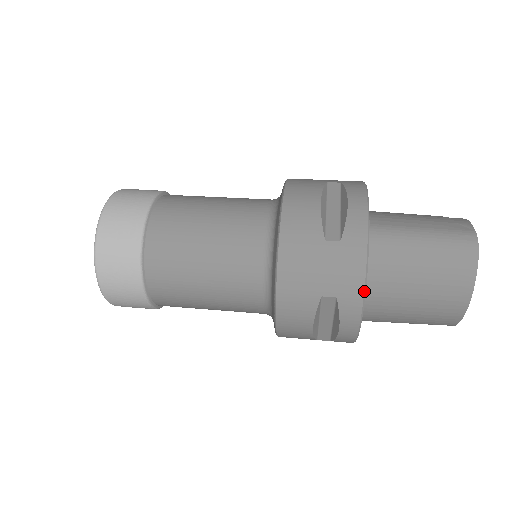
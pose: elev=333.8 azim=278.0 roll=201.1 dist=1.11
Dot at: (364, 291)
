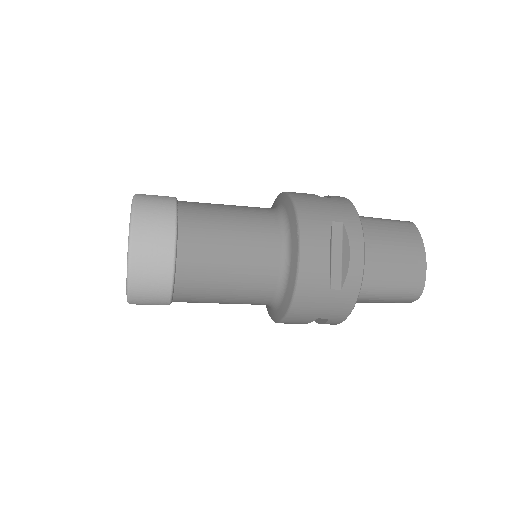
Dot at: (359, 218)
